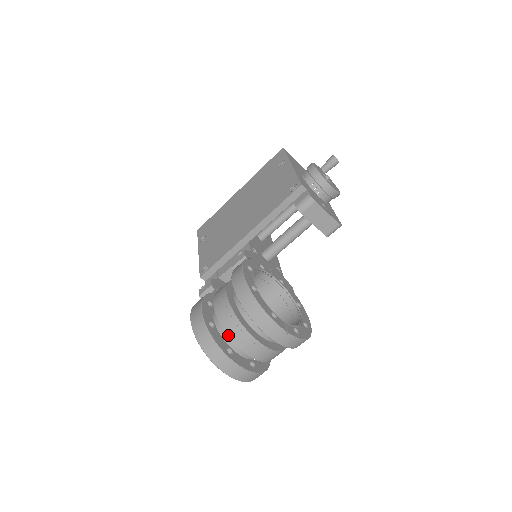
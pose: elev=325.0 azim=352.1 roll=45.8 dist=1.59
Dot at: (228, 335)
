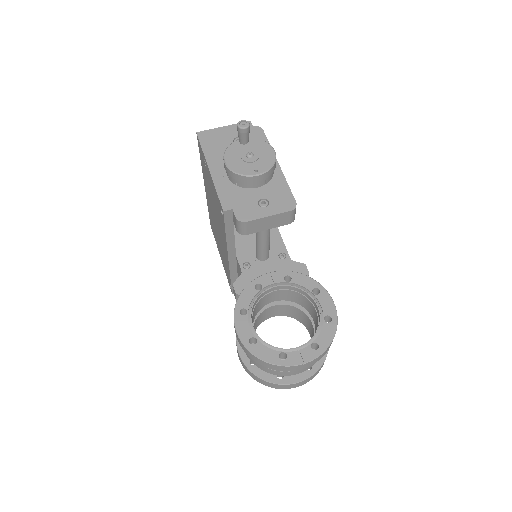
Dot at: (267, 372)
